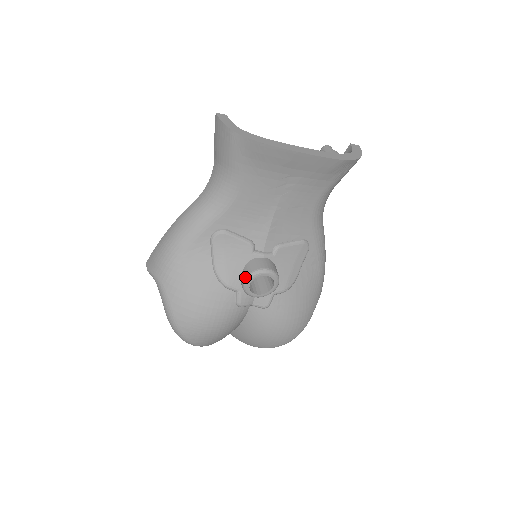
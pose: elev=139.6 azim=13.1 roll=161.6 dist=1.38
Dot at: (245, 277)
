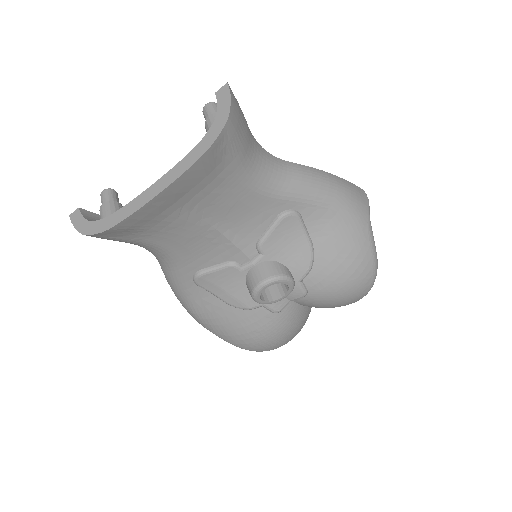
Dot at: (252, 298)
